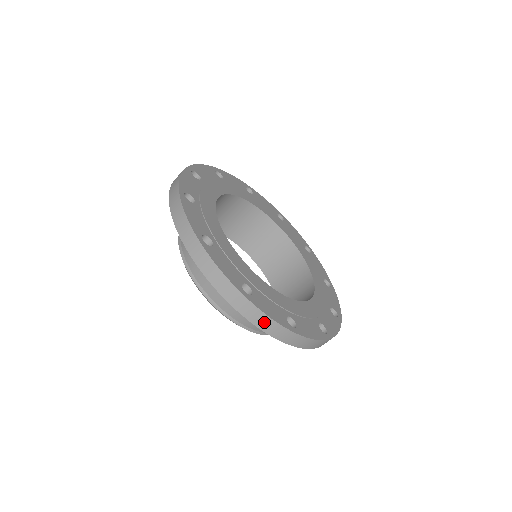
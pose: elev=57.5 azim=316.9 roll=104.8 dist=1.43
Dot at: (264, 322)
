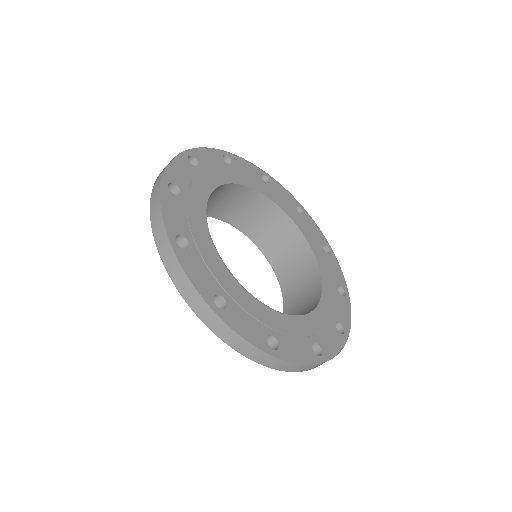
Dot at: occluded
